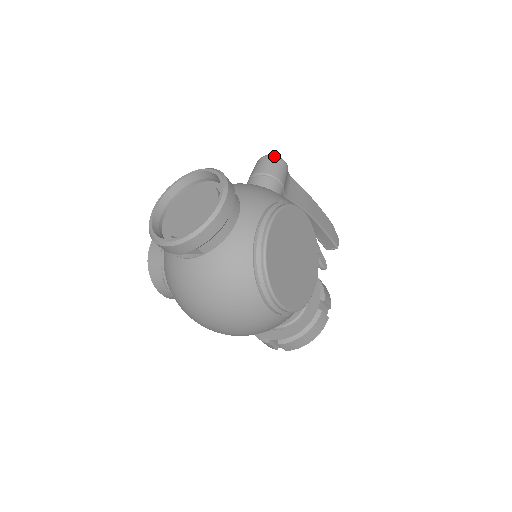
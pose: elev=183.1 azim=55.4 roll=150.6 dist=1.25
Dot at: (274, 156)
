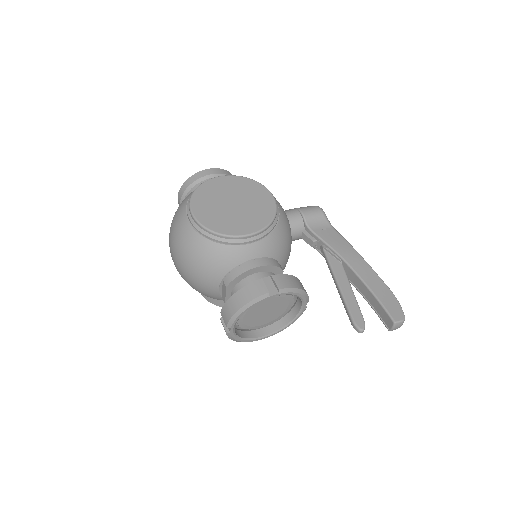
Dot at: occluded
